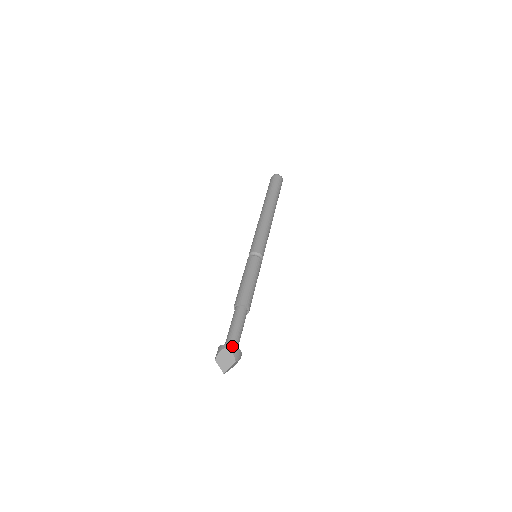
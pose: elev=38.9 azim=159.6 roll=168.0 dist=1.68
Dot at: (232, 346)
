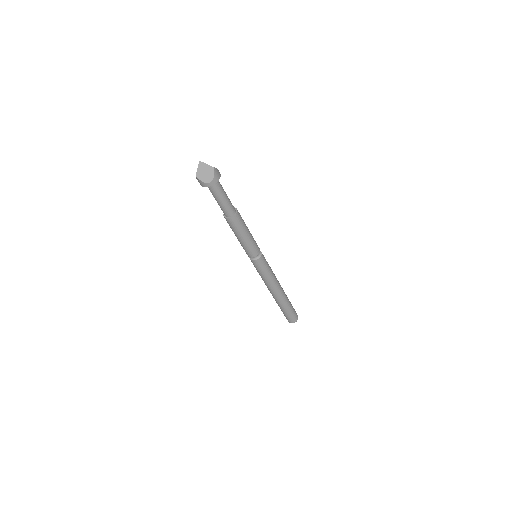
Dot at: occluded
